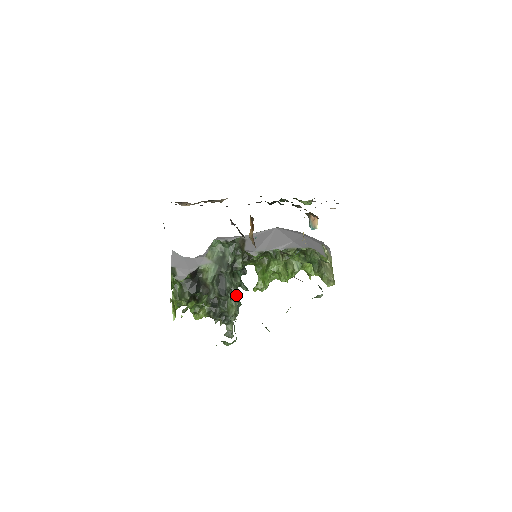
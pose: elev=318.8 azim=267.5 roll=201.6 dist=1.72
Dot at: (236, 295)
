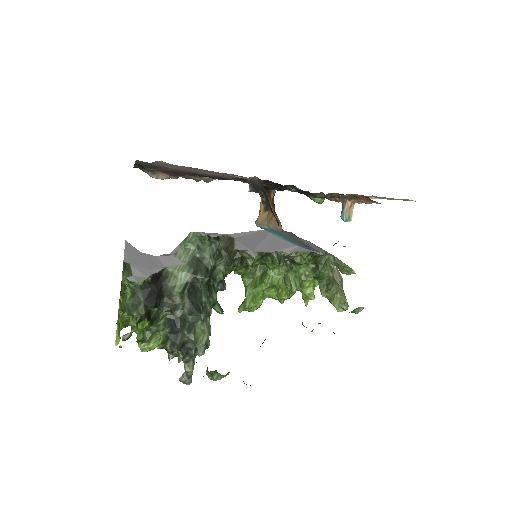
Dot at: occluded
